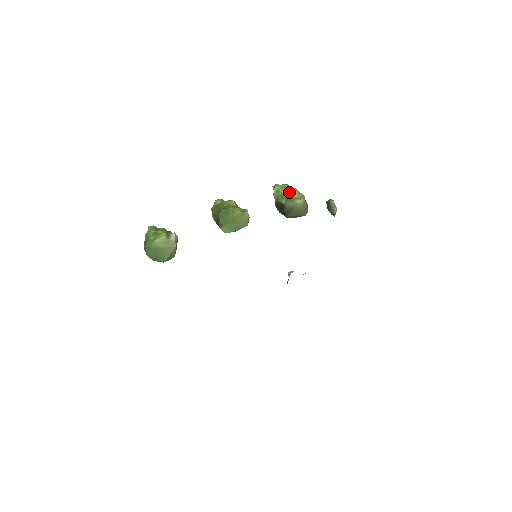
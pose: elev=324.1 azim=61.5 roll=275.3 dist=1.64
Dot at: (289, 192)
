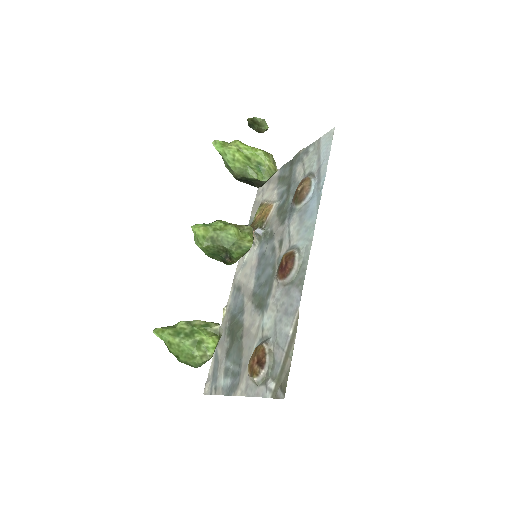
Dot at: (256, 159)
